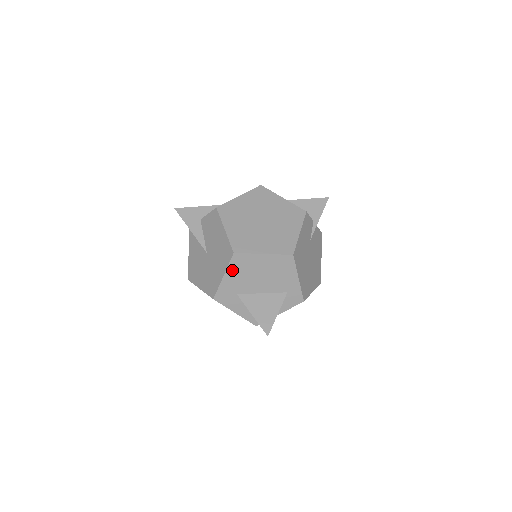
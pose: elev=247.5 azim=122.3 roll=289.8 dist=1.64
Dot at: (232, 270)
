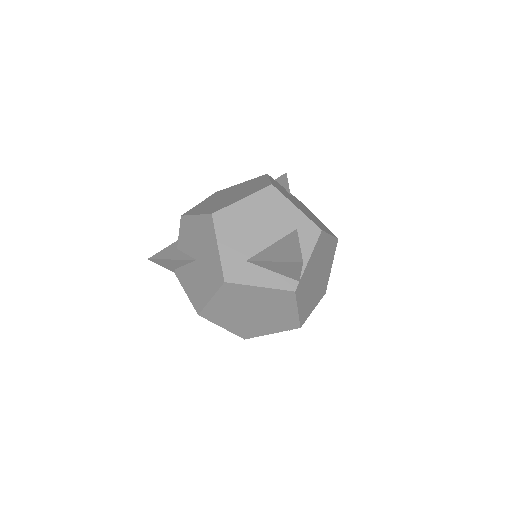
Dot at: (222, 235)
